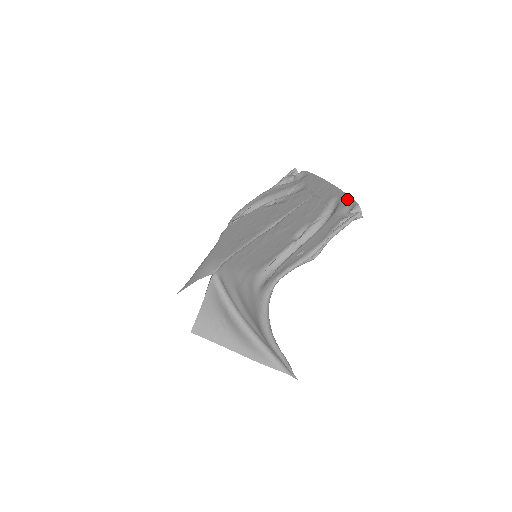
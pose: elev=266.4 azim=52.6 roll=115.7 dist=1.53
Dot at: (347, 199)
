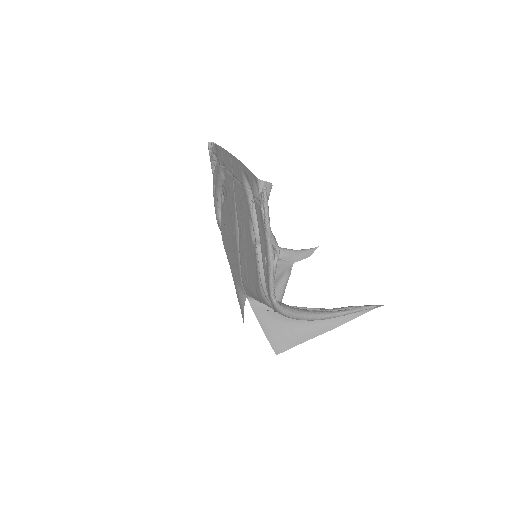
Dot at: (249, 174)
